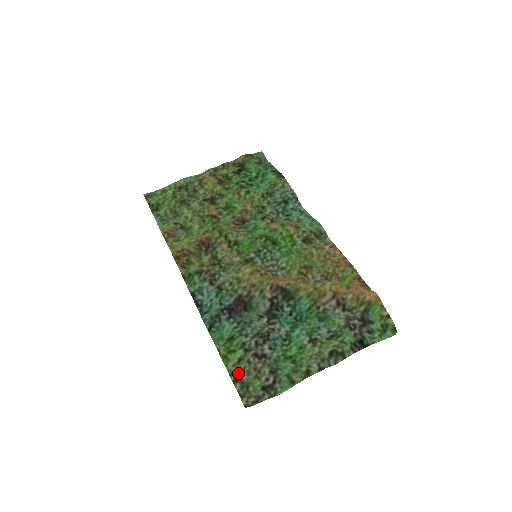
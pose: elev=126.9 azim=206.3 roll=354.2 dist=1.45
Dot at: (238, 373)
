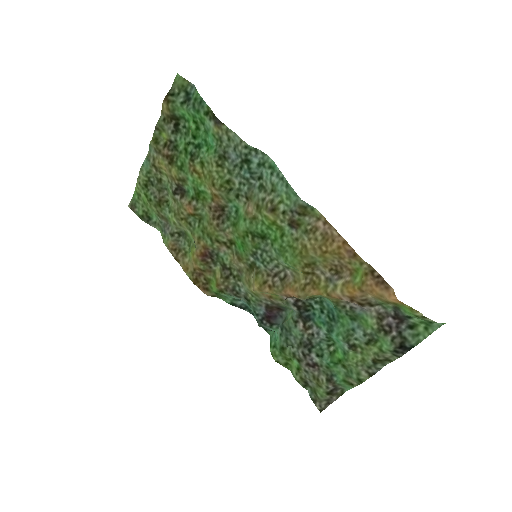
Dot at: (302, 381)
